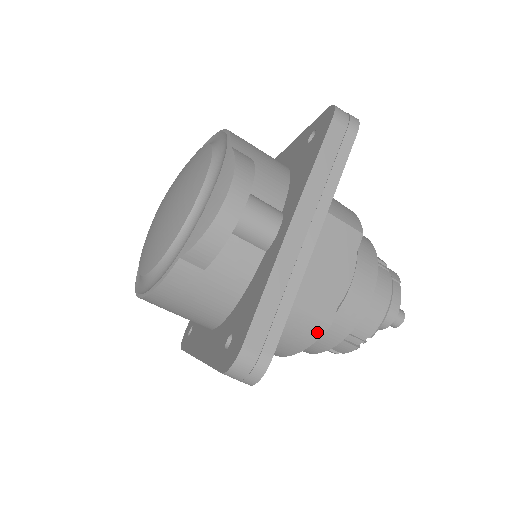
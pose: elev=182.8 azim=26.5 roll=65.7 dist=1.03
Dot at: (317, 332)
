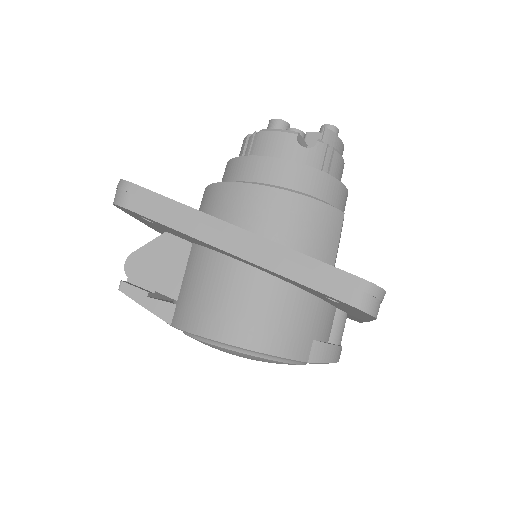
Dot at: occluded
